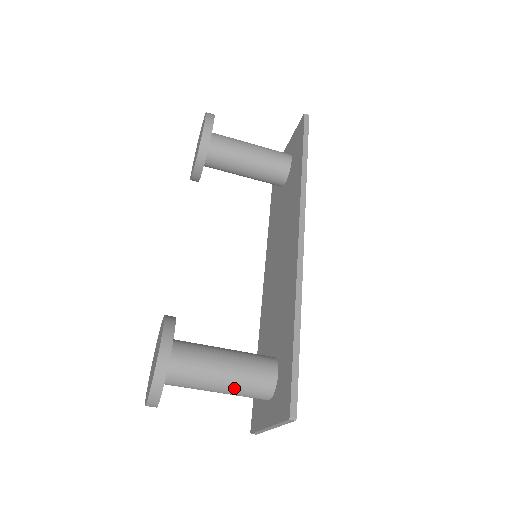
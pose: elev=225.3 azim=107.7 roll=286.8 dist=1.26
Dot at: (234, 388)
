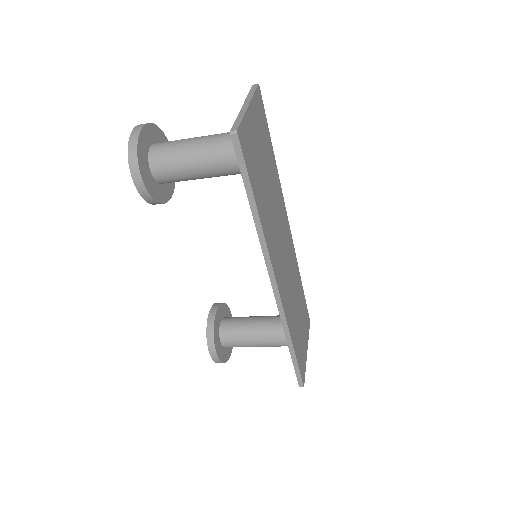
Dot at: occluded
